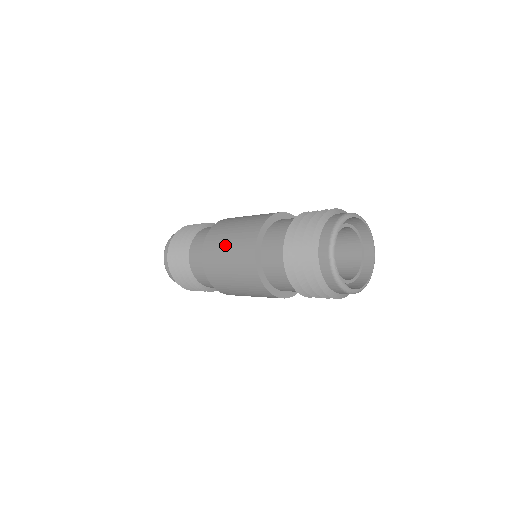
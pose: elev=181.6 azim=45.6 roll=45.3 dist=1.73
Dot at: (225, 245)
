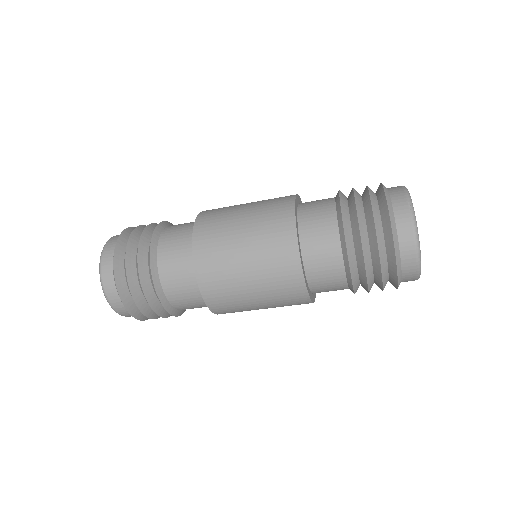
Dot at: occluded
